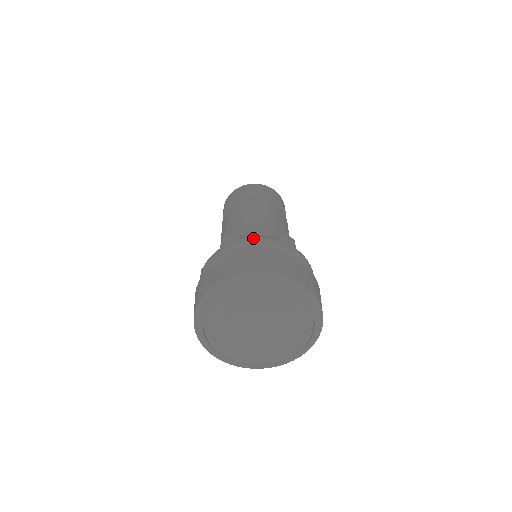
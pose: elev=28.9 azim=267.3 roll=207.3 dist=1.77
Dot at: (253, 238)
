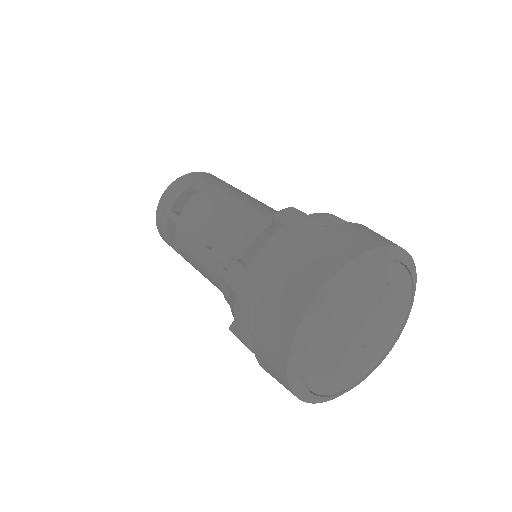
Dot at: (327, 213)
